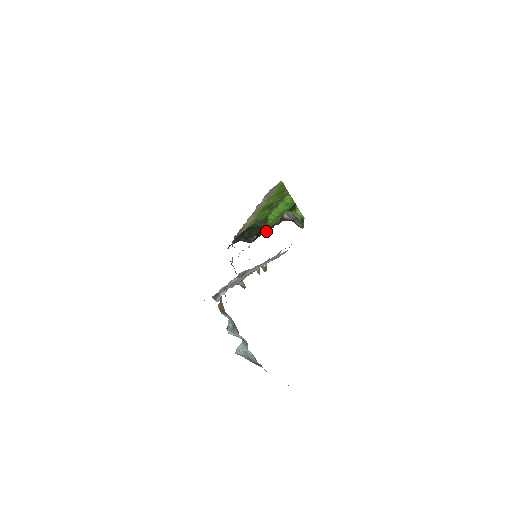
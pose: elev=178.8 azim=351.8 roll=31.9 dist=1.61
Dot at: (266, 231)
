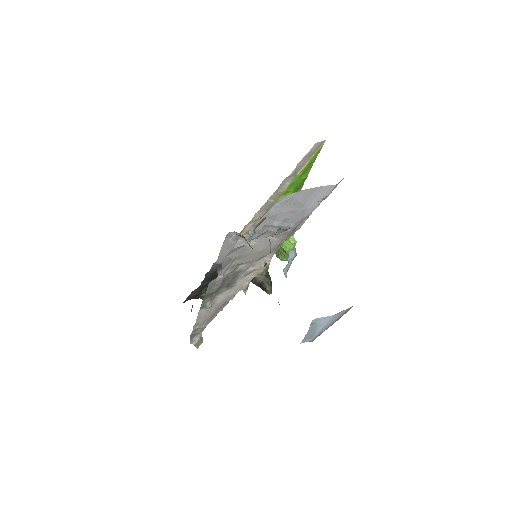
Dot at: occluded
